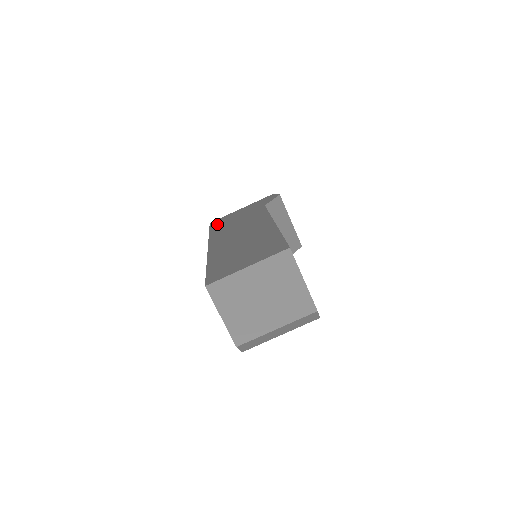
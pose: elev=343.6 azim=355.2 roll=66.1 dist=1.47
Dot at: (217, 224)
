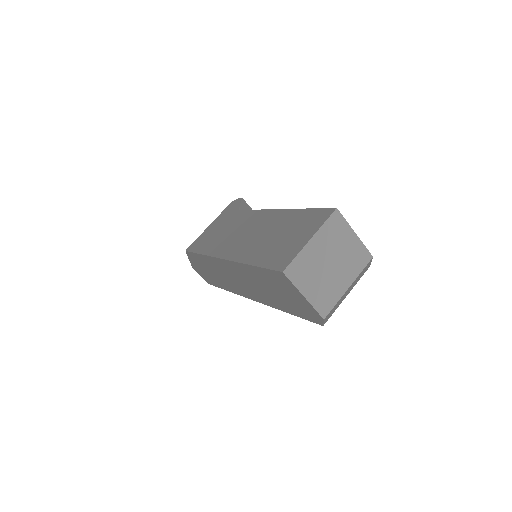
Dot at: (199, 246)
